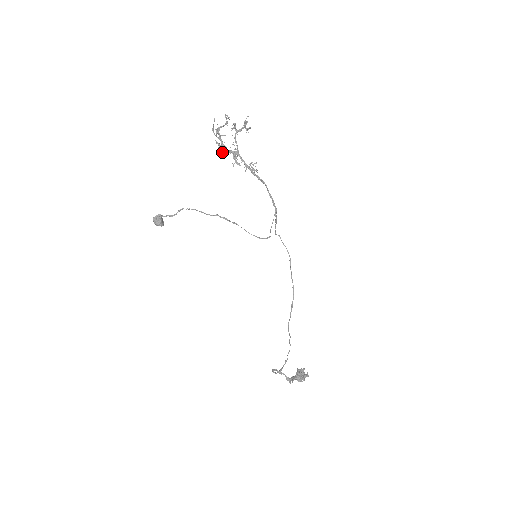
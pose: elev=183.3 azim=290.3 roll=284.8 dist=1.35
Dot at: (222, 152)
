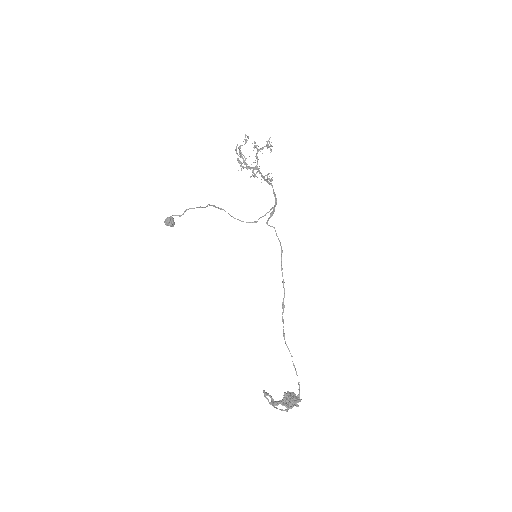
Dot at: occluded
